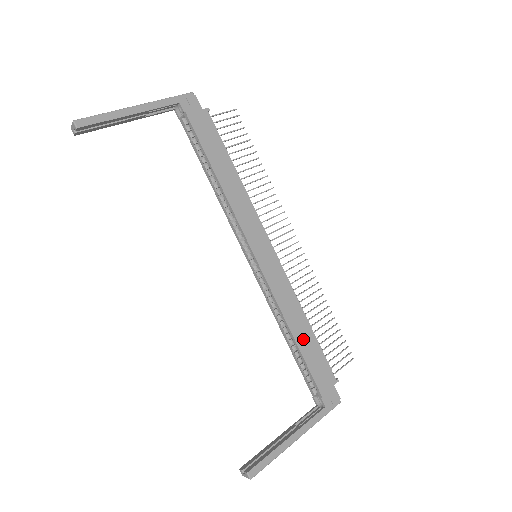
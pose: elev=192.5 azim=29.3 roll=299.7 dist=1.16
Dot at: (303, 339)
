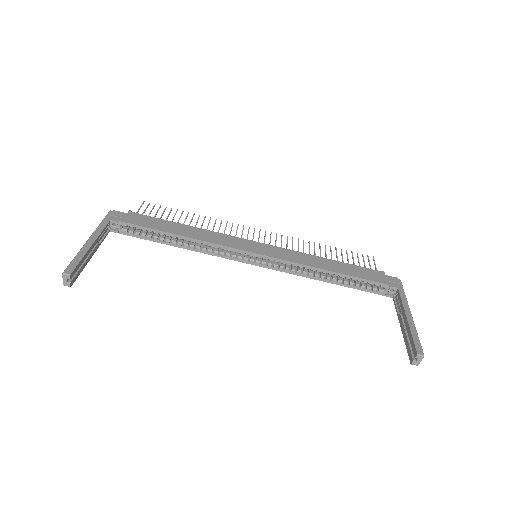
Dot at: (338, 268)
